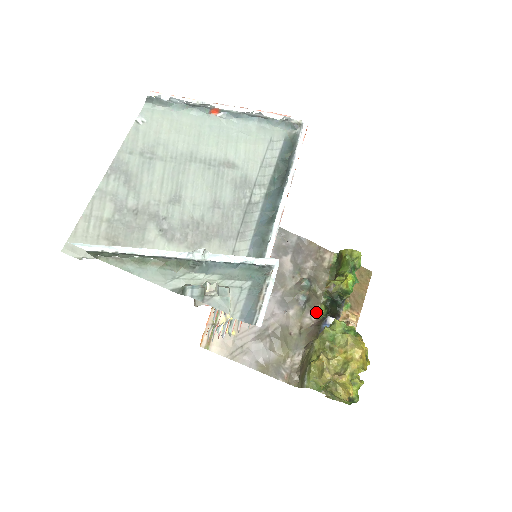
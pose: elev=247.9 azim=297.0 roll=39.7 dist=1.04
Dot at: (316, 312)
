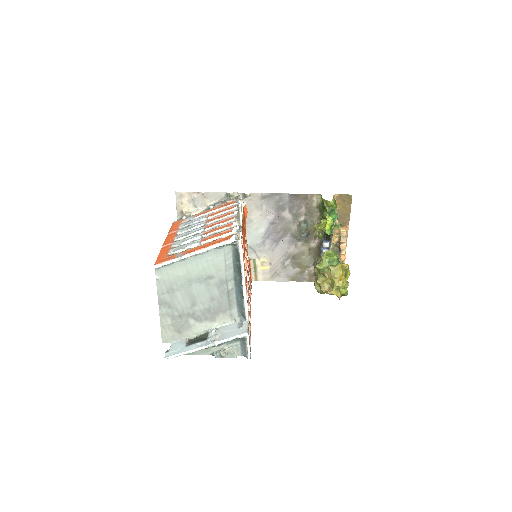
Dot at: (316, 238)
